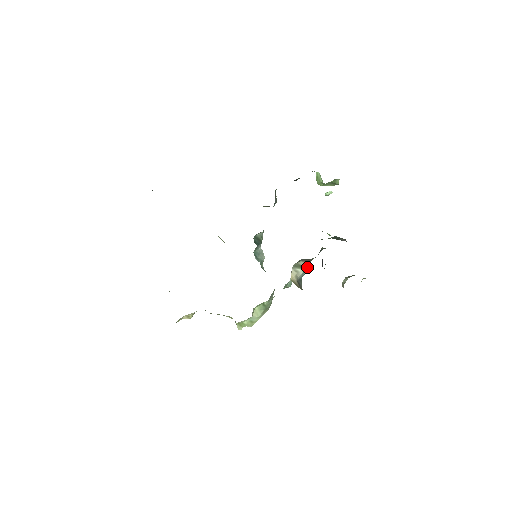
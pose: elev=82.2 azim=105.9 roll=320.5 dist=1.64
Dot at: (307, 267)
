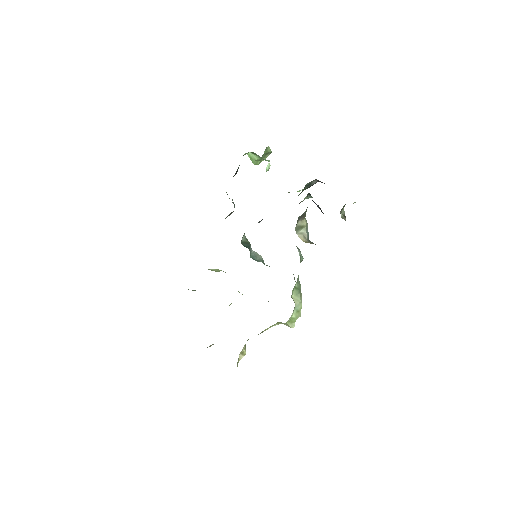
Dot at: (306, 224)
